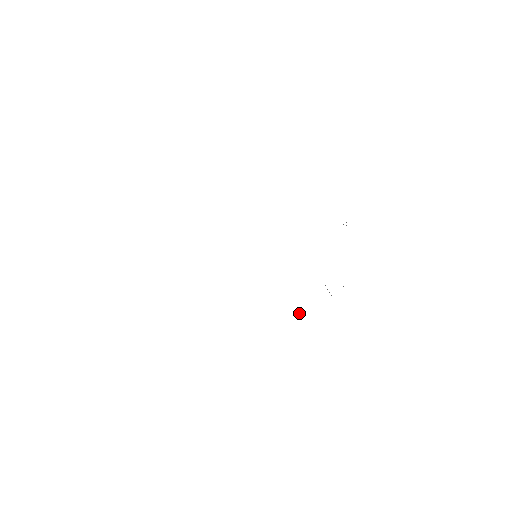
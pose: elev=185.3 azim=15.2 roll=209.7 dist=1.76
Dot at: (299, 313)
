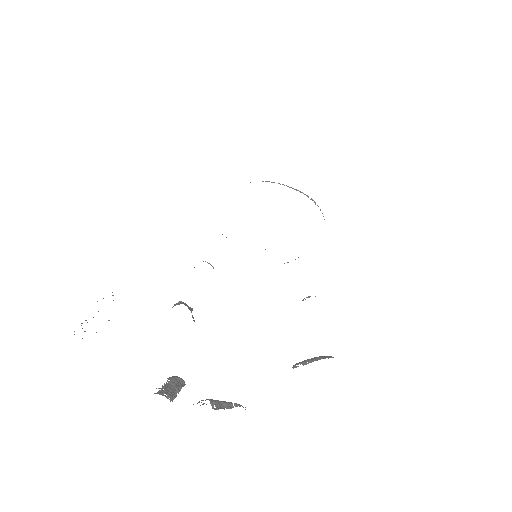
Dot at: occluded
